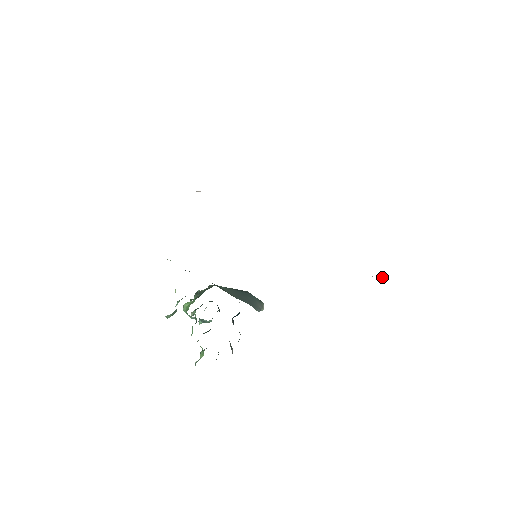
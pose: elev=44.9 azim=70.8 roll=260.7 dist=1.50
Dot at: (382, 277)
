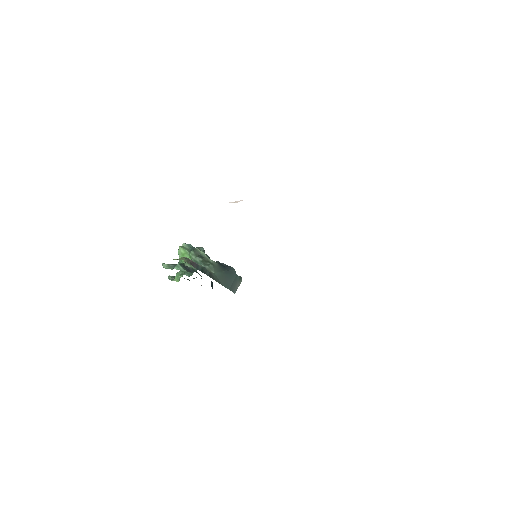
Dot at: occluded
